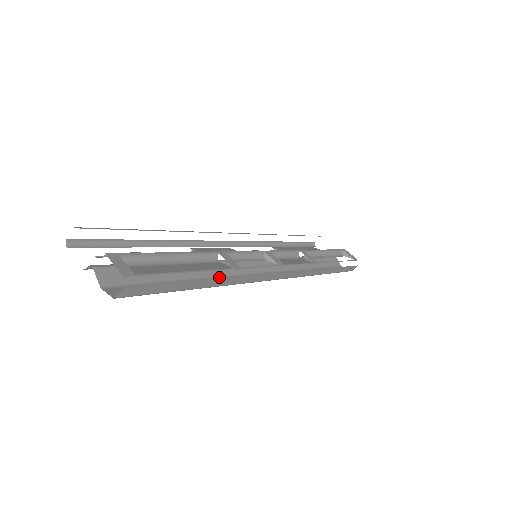
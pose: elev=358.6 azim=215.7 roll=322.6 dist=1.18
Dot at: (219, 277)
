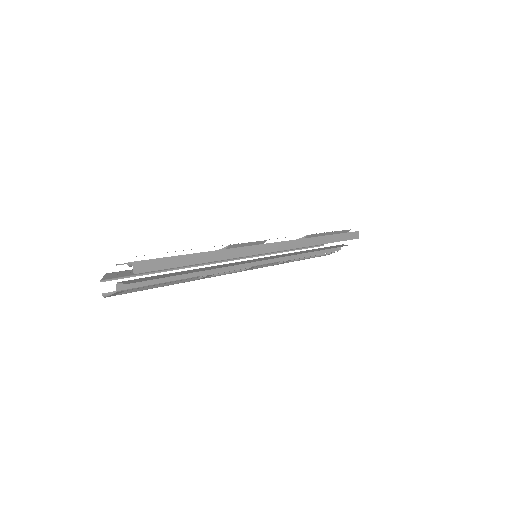
Dot at: occluded
